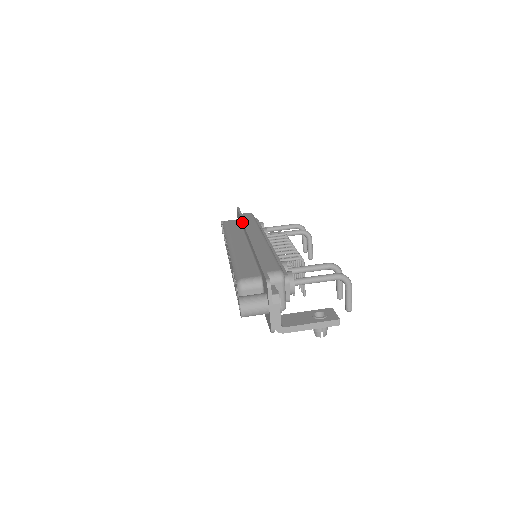
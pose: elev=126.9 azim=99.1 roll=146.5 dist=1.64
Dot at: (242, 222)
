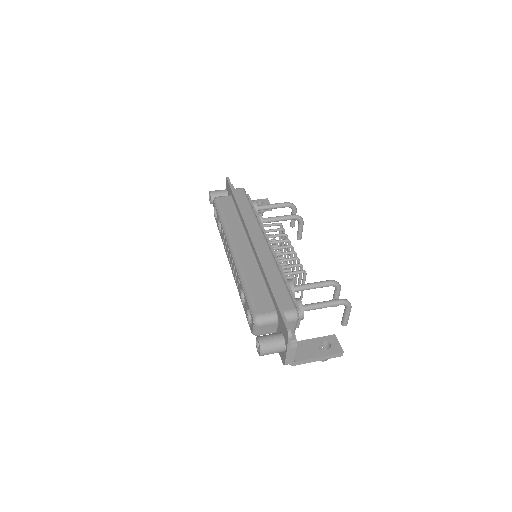
Dot at: (239, 211)
